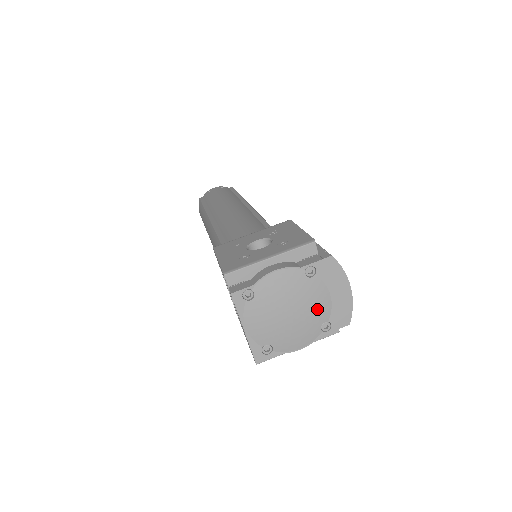
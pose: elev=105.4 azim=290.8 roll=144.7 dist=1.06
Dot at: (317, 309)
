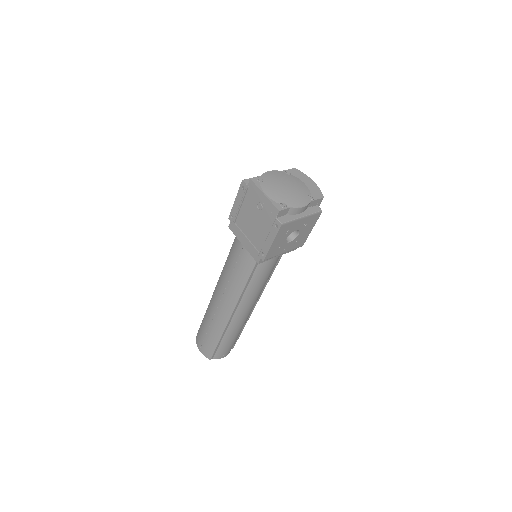
Dot at: (301, 187)
